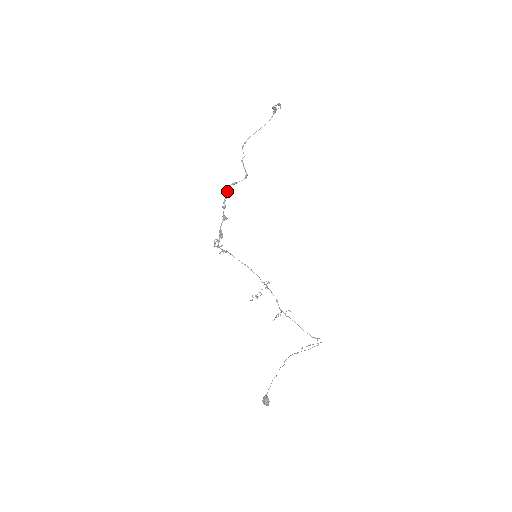
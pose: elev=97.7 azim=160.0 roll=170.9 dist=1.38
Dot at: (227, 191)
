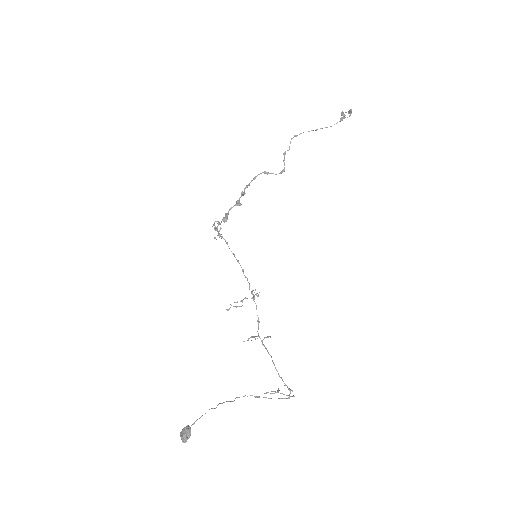
Dot at: (254, 177)
